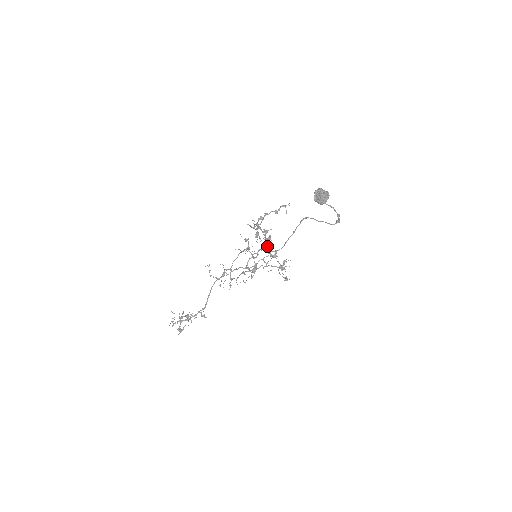
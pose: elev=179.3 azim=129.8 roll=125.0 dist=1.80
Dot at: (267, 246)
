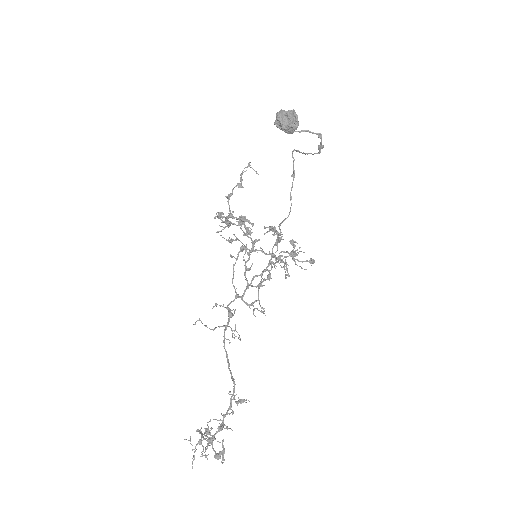
Dot at: (253, 243)
